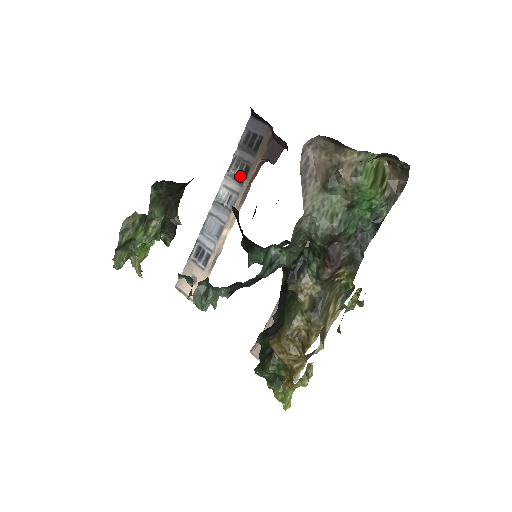
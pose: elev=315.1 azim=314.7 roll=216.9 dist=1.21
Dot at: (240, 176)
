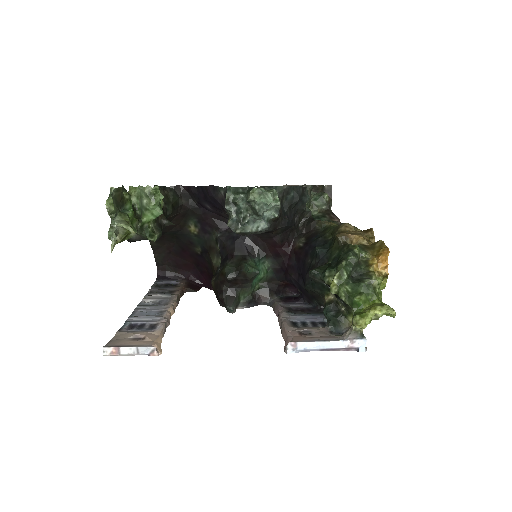
Dot at: occluded
